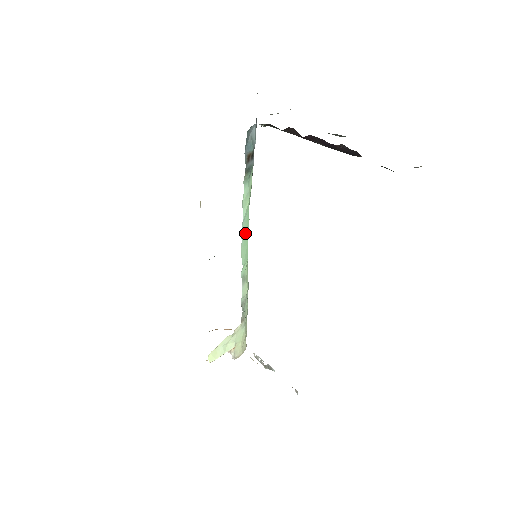
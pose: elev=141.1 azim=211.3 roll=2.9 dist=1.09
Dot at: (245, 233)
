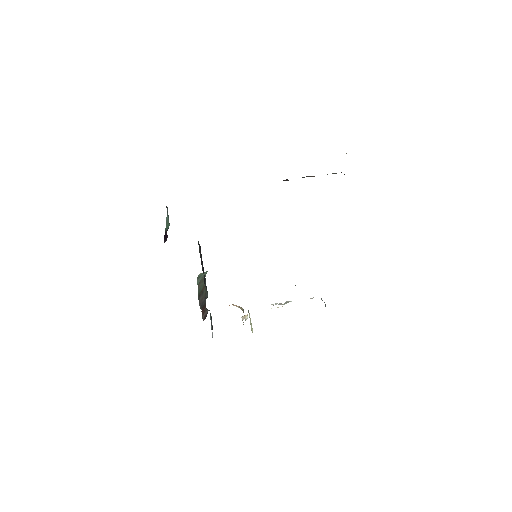
Dot at: occluded
